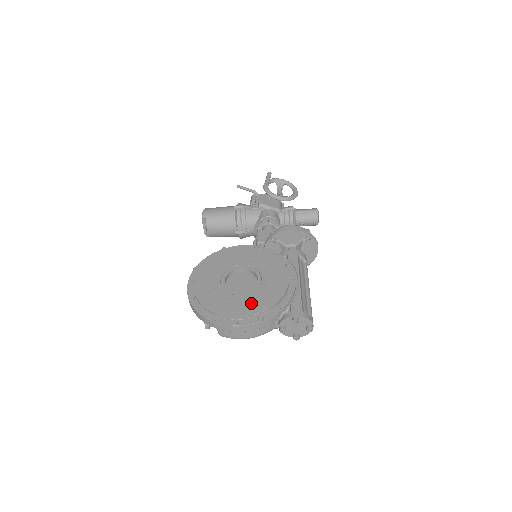
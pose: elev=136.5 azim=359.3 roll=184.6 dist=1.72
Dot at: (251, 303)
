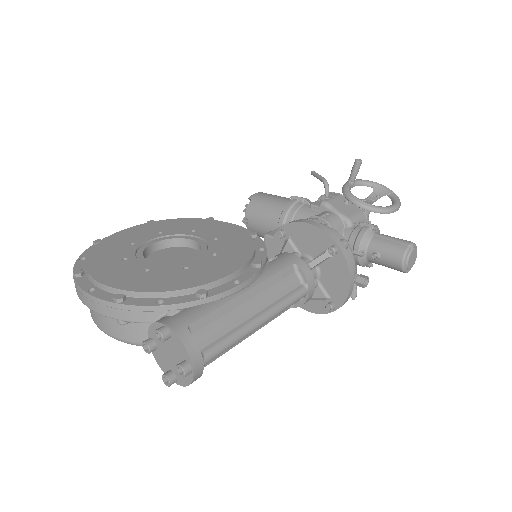
Dot at: (136, 275)
